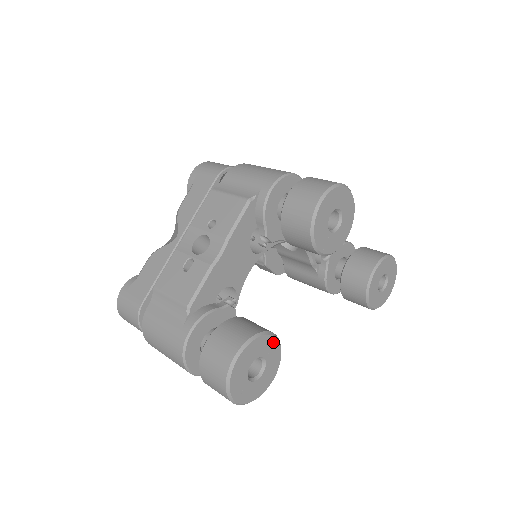
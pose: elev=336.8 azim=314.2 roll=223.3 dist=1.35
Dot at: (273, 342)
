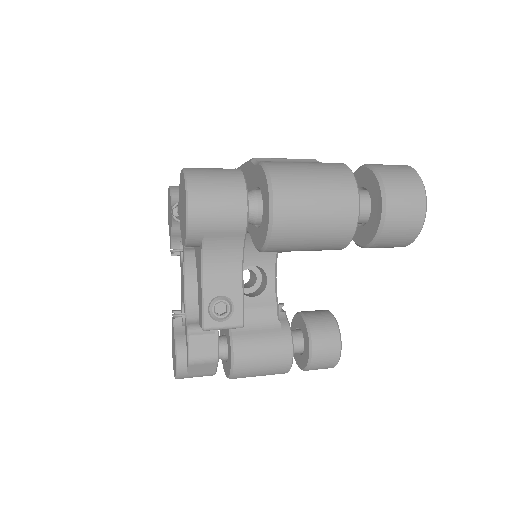
Dot at: occluded
